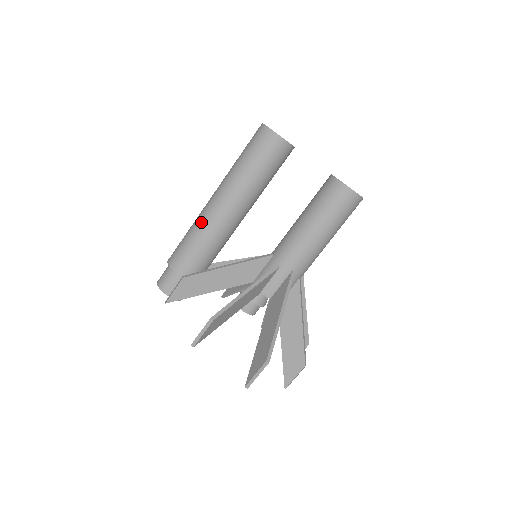
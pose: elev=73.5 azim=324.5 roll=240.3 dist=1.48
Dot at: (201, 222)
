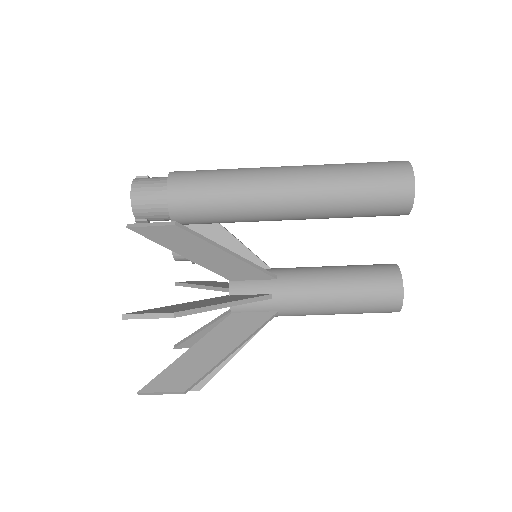
Dot at: (250, 186)
